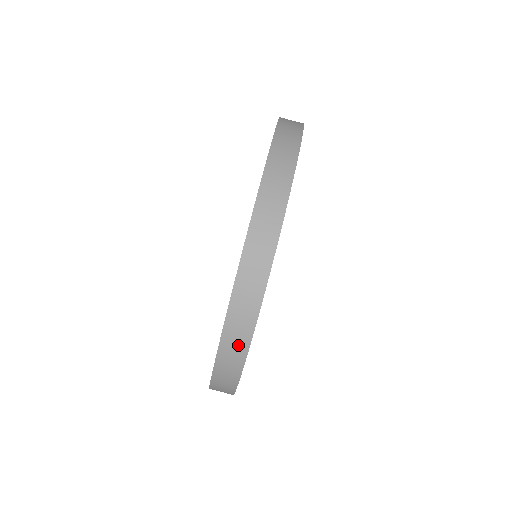
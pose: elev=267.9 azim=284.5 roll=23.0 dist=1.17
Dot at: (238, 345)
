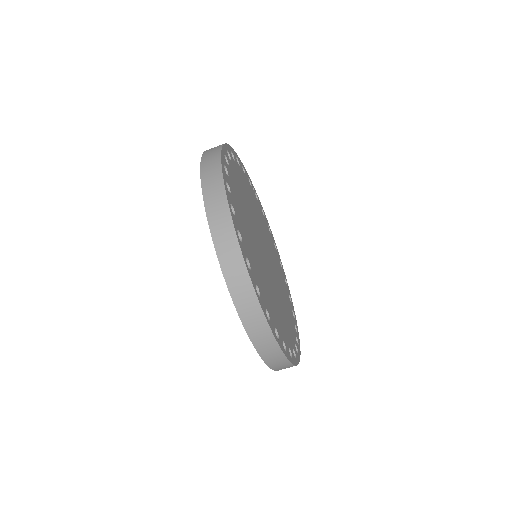
Dot at: (236, 267)
